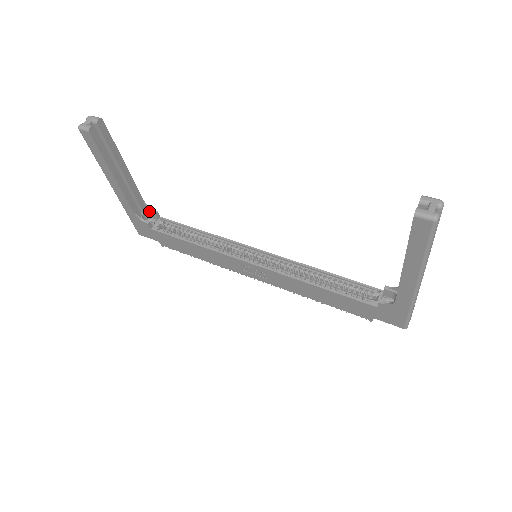
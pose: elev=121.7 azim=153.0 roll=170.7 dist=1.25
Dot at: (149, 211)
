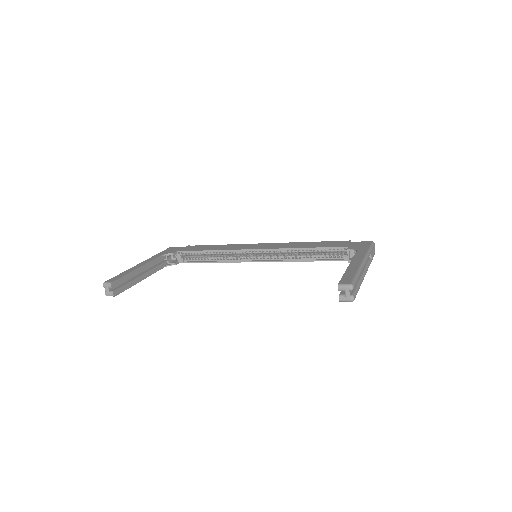
Dot at: (168, 255)
